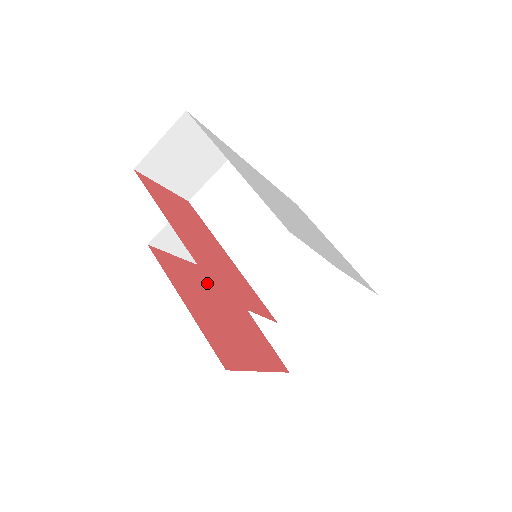
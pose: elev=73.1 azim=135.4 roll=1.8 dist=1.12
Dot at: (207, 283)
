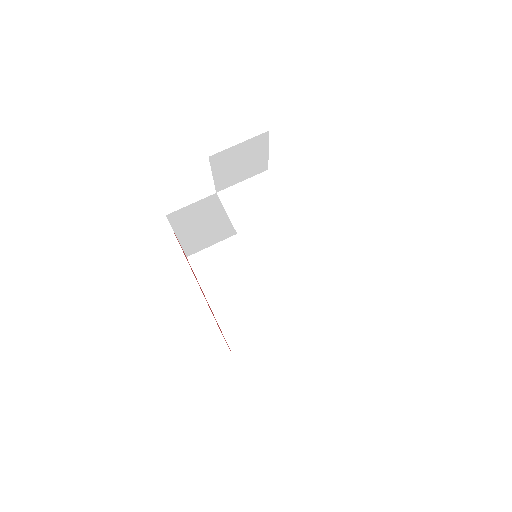
Dot at: occluded
